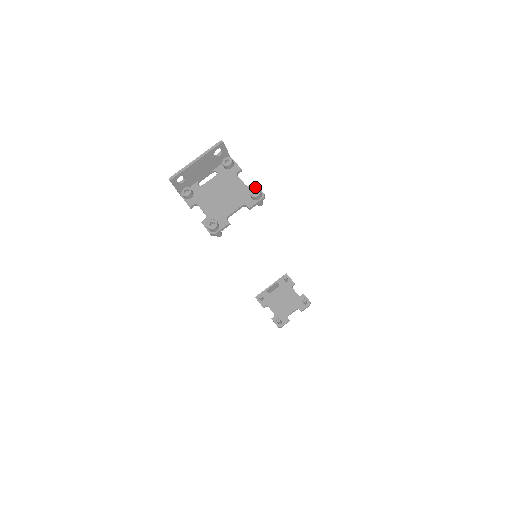
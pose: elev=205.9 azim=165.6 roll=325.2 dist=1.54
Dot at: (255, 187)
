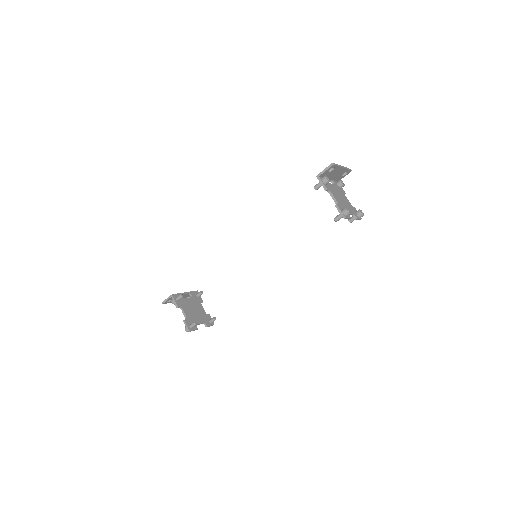
Dot at: (361, 210)
